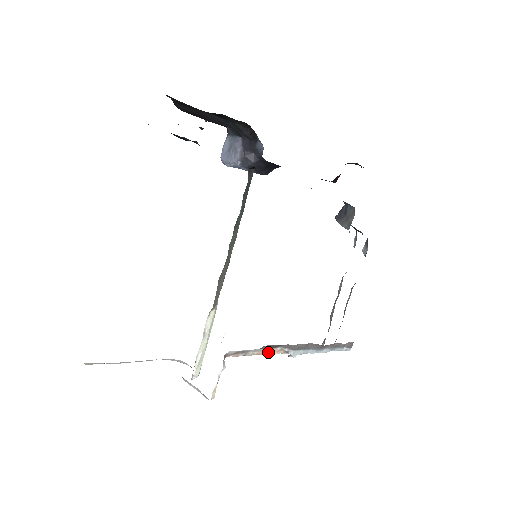
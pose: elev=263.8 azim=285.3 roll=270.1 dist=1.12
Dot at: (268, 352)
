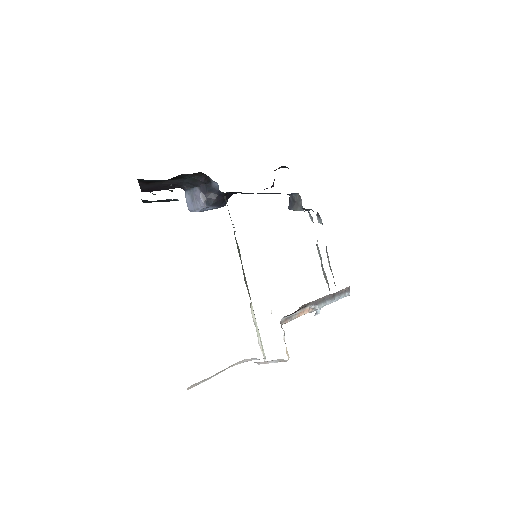
Dot at: (303, 313)
